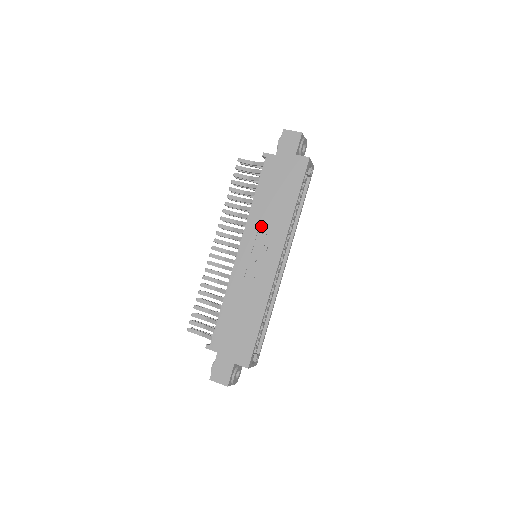
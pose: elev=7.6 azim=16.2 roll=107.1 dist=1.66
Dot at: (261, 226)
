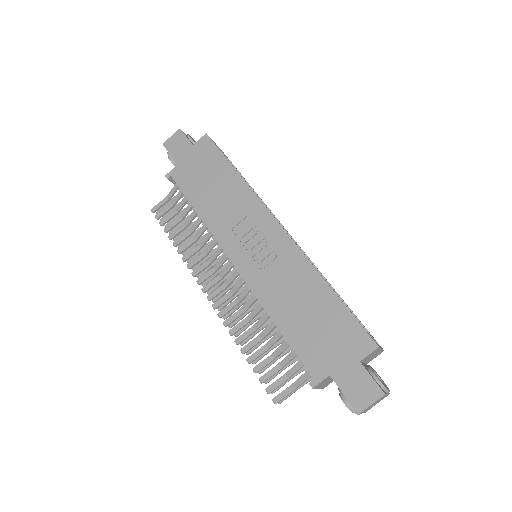
Dot at: (228, 221)
